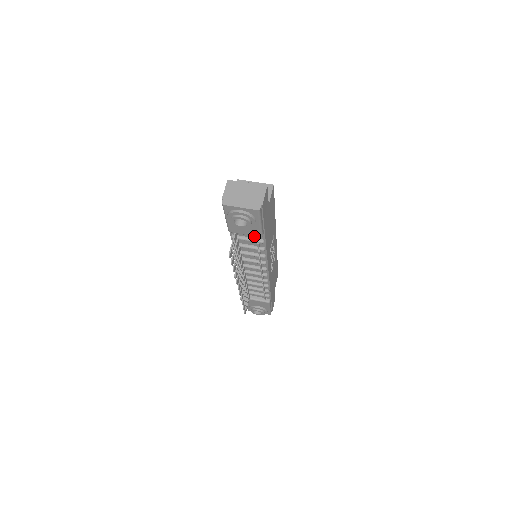
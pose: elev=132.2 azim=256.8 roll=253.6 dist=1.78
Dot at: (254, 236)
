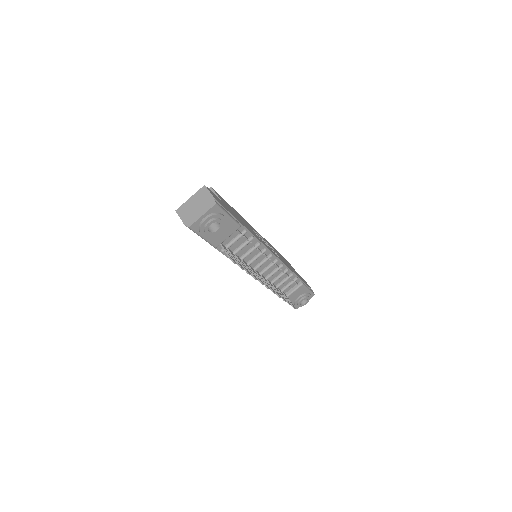
Dot at: (235, 234)
